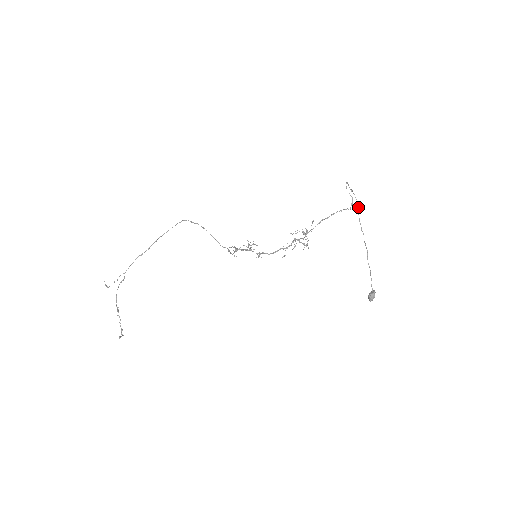
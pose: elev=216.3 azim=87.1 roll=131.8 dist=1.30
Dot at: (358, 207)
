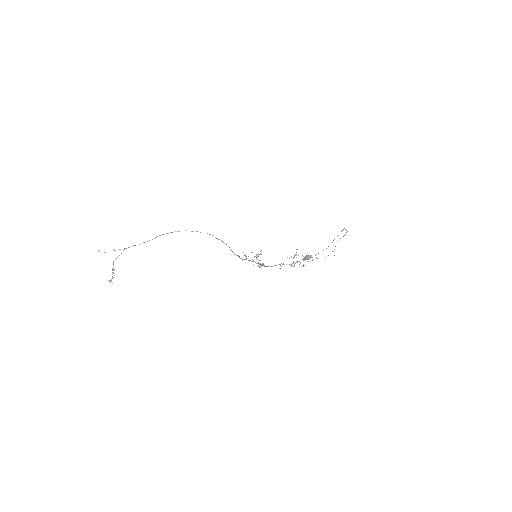
Dot at: occluded
